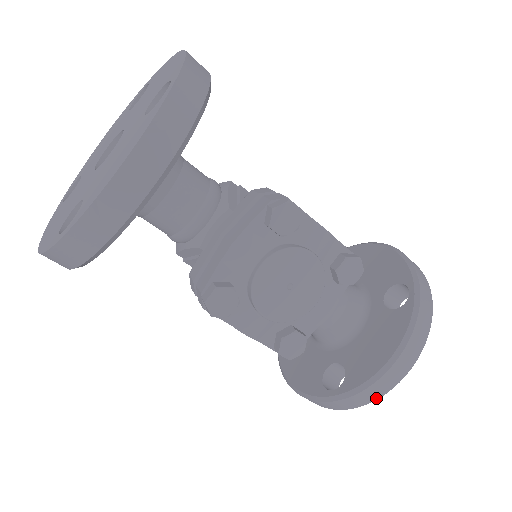
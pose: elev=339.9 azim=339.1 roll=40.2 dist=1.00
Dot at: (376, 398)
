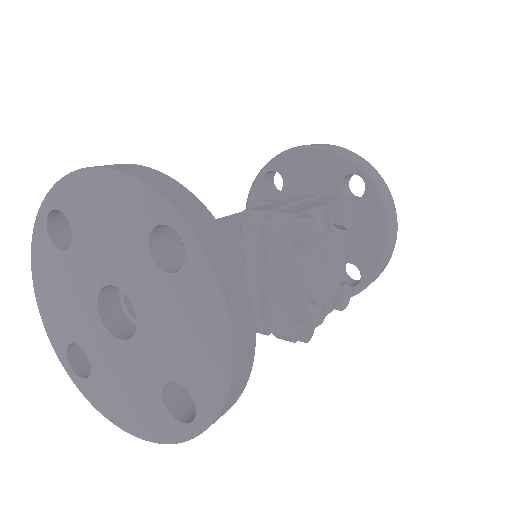
Dot at: occluded
